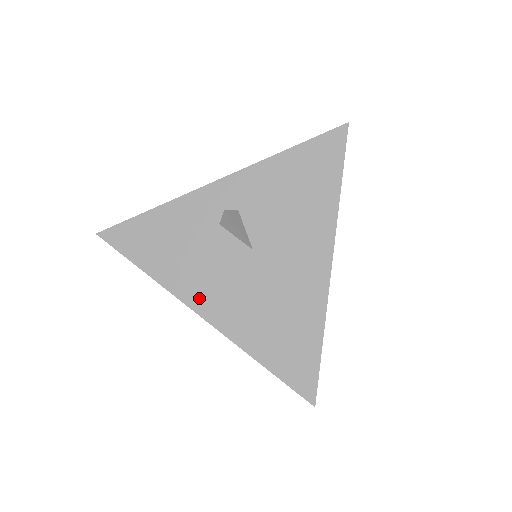
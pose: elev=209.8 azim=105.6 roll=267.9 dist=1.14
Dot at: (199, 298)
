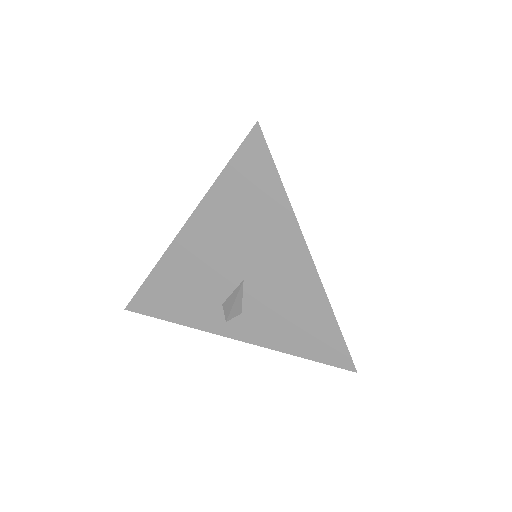
Dot at: occluded
